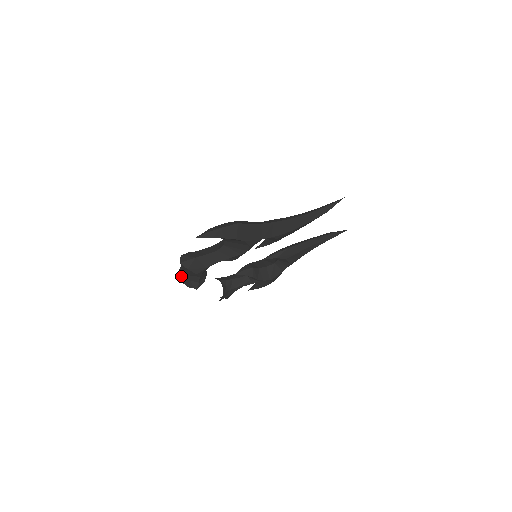
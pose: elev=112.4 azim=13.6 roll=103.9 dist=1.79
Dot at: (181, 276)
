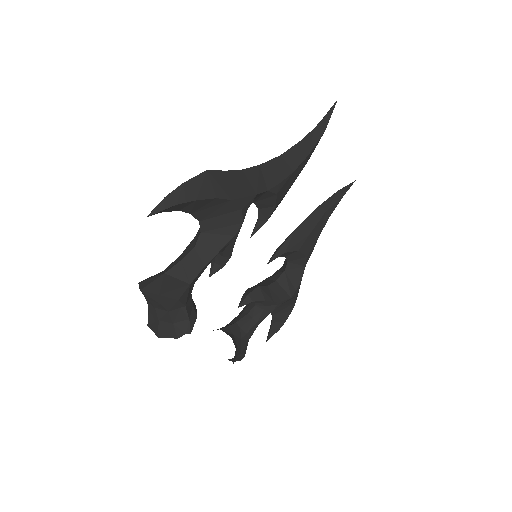
Dot at: (154, 327)
